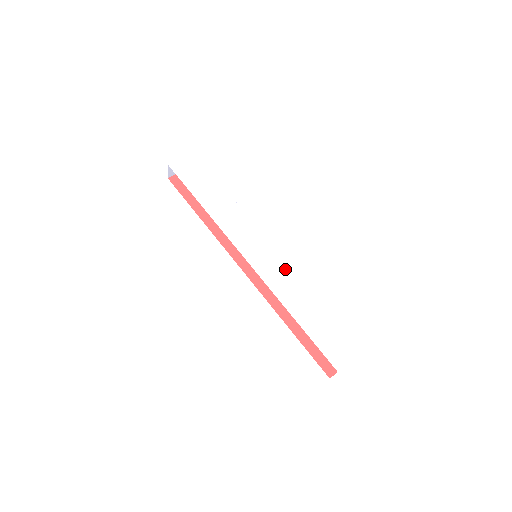
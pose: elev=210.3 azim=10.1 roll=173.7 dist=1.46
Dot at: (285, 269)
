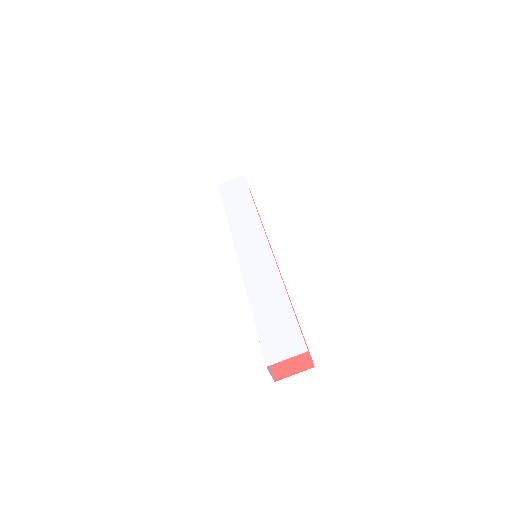
Dot at: (268, 265)
